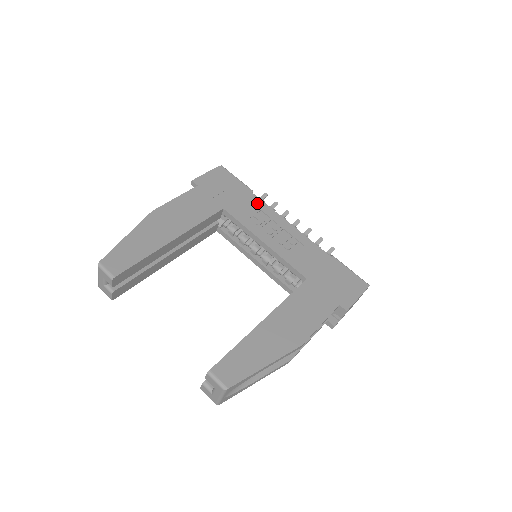
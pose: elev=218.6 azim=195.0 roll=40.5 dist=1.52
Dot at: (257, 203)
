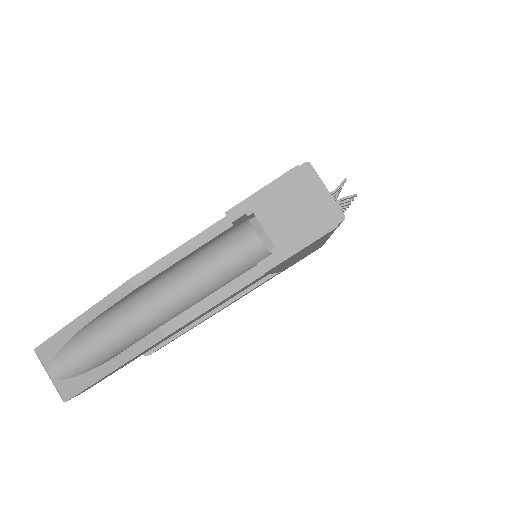
Dot at: occluded
